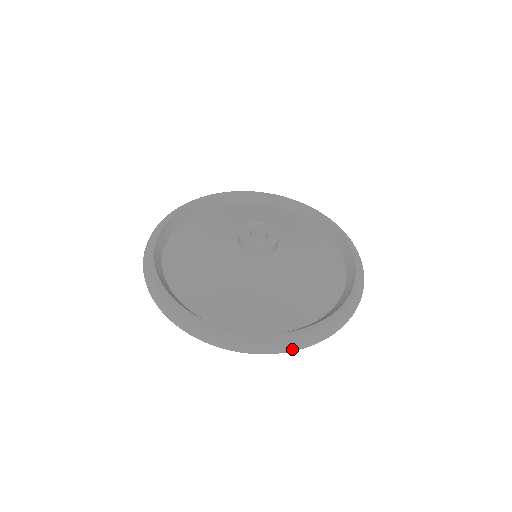
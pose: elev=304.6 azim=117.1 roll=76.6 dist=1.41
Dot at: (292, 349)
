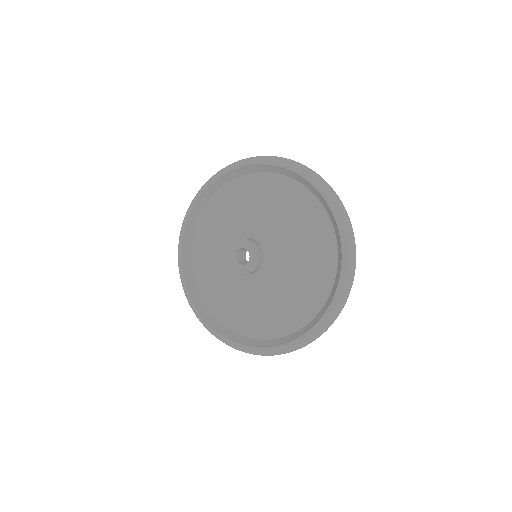
Dot at: (261, 355)
